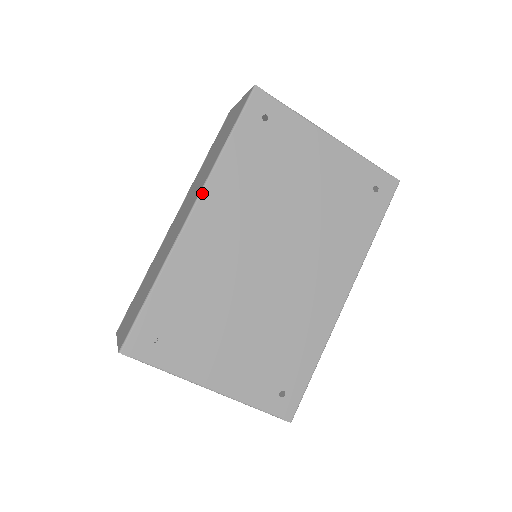
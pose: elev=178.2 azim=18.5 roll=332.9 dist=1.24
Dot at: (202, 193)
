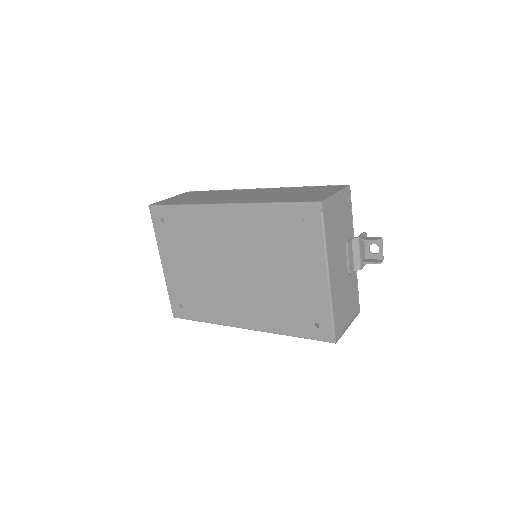
Dot at: (238, 205)
